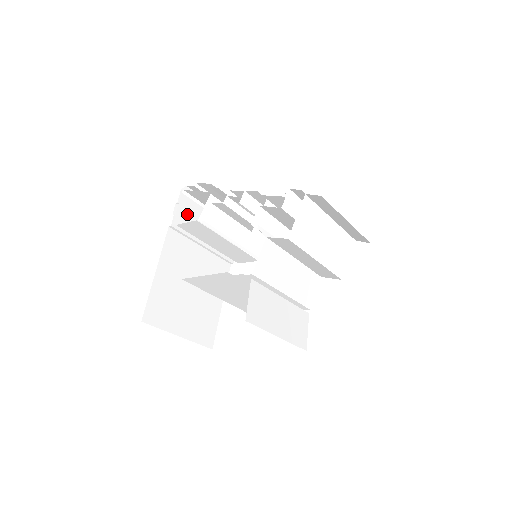
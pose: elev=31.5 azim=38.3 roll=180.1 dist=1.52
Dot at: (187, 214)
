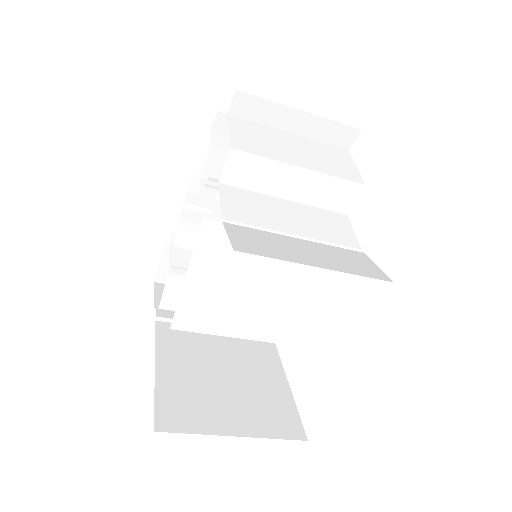
Dot at: occluded
